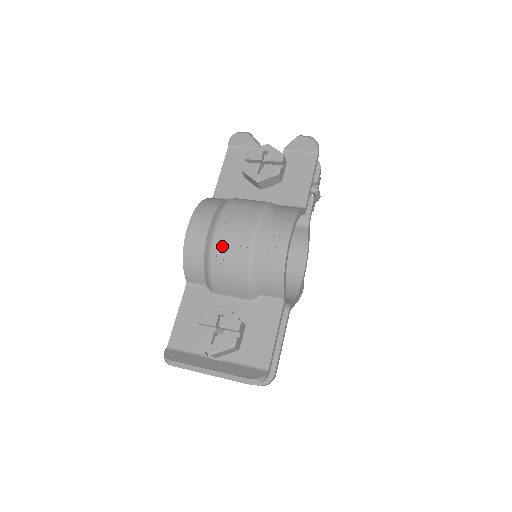
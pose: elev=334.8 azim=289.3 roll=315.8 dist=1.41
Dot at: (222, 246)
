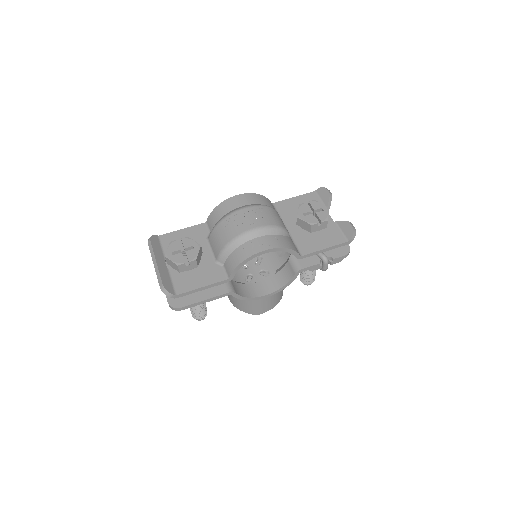
Dot at: (235, 218)
